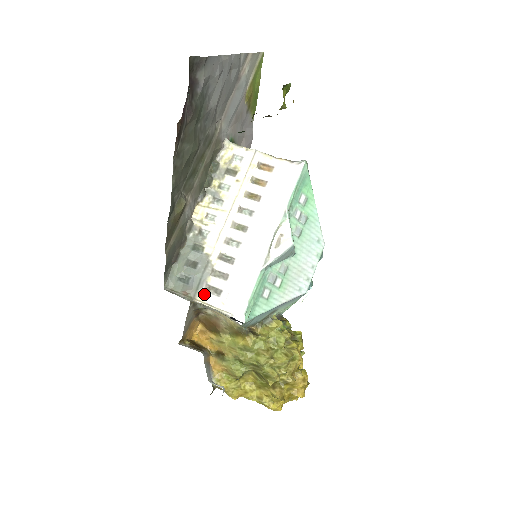
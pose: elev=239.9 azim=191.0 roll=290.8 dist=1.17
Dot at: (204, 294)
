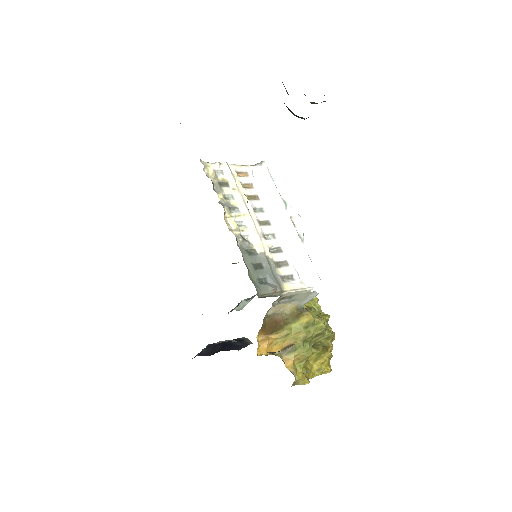
Dot at: (285, 284)
